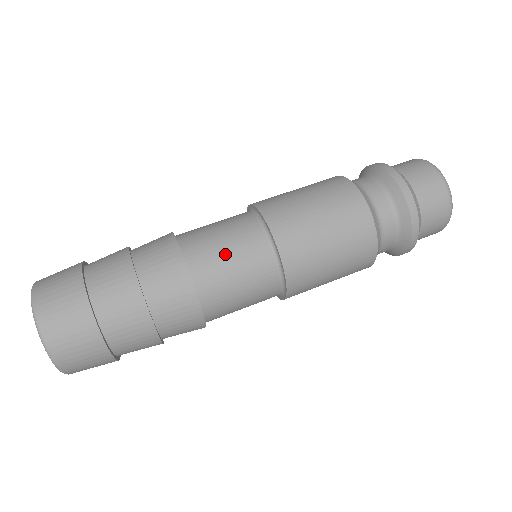
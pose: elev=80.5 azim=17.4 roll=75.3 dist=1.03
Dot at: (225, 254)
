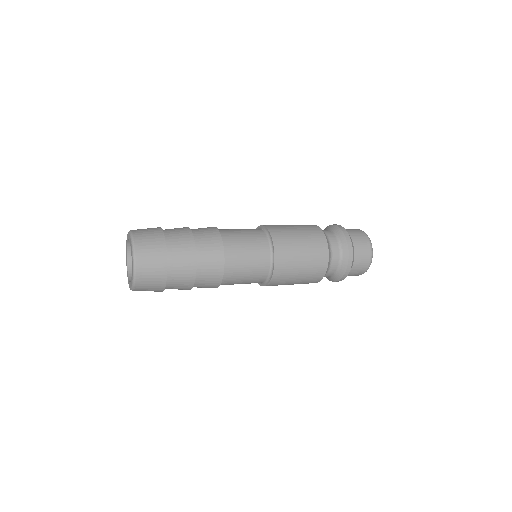
Dot at: (246, 263)
